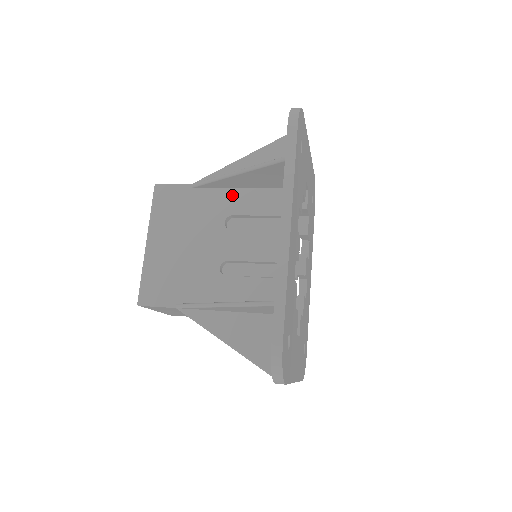
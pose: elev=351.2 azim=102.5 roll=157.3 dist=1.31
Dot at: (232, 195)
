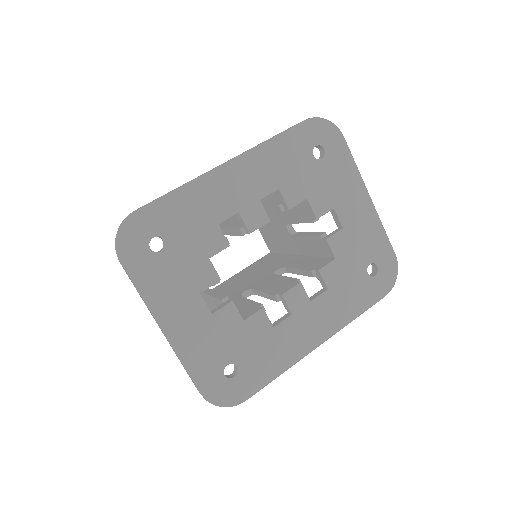
Dot at: (270, 199)
